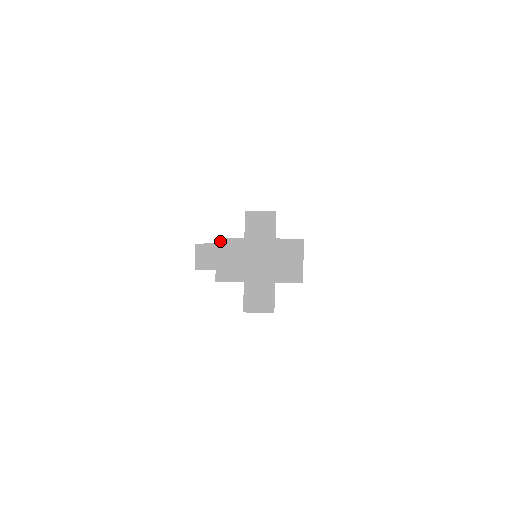
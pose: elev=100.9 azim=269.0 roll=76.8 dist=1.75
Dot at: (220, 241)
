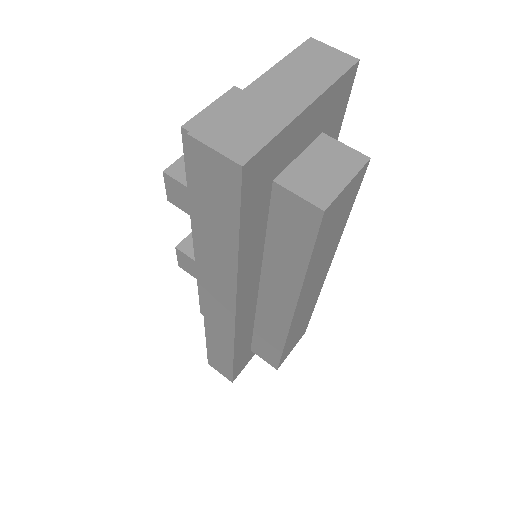
Dot at: (236, 92)
